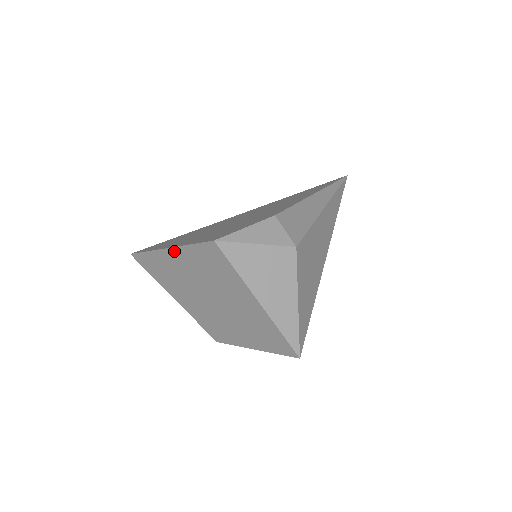
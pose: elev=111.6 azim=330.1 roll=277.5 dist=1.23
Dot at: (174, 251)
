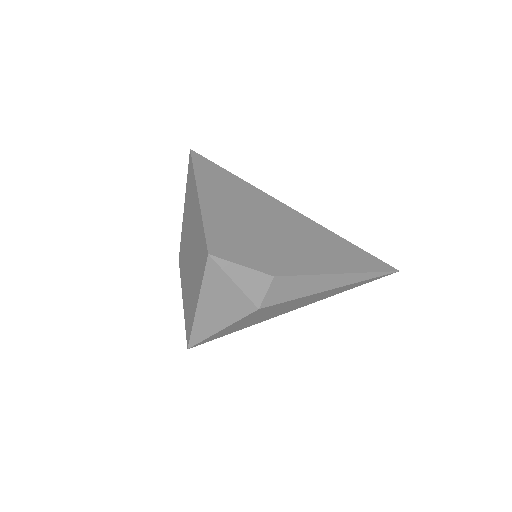
Dot at: (199, 205)
